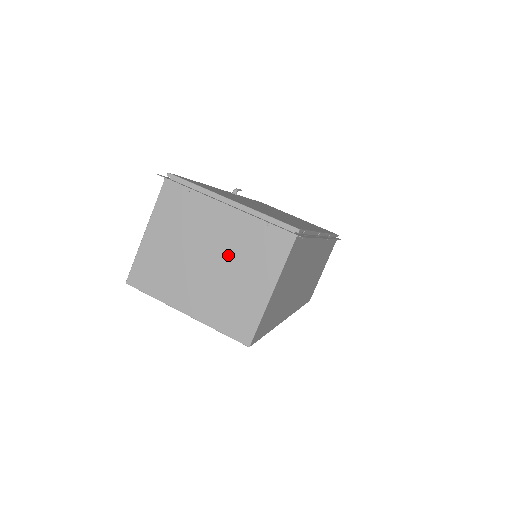
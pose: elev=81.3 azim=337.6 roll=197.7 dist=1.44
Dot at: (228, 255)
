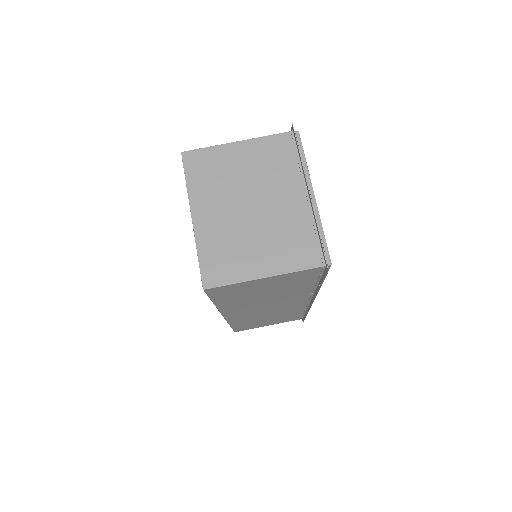
Dot at: (268, 221)
